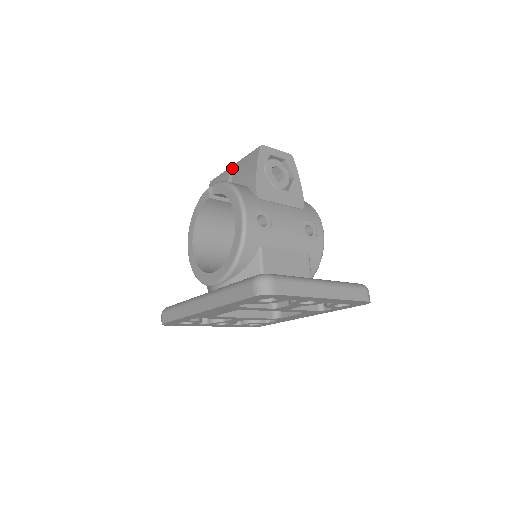
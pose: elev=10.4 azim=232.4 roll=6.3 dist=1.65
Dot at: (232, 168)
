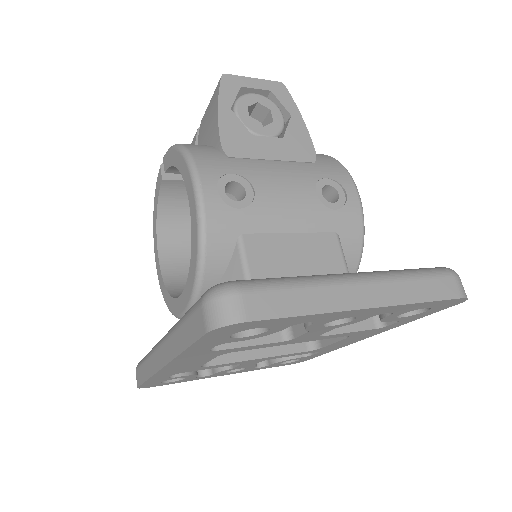
Dot at: occluded
